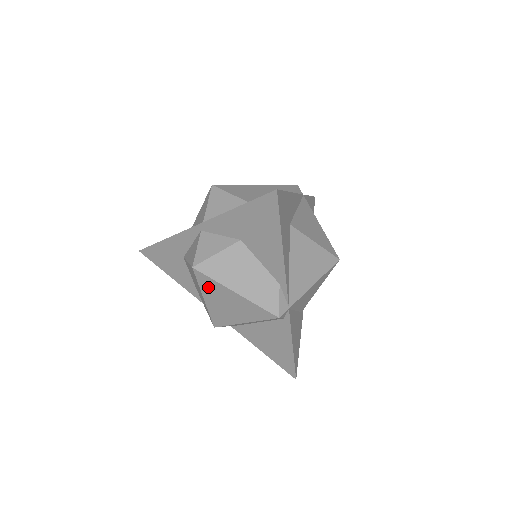
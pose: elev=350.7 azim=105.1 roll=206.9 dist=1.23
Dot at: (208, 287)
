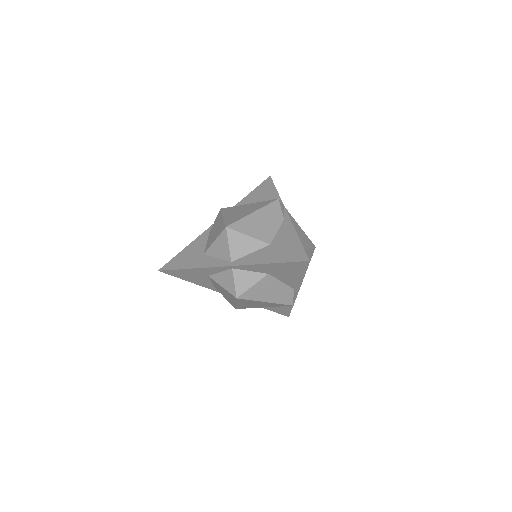
Dot at: (244, 302)
